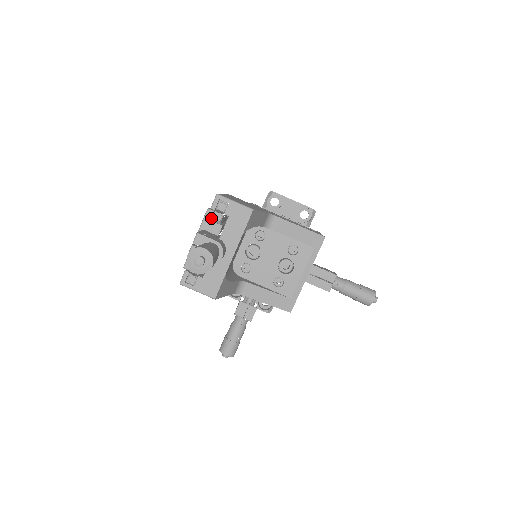
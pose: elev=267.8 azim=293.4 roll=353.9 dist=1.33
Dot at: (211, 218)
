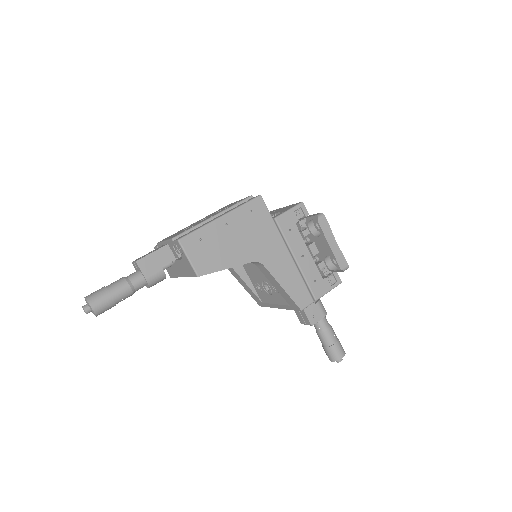
Dot at: (173, 245)
